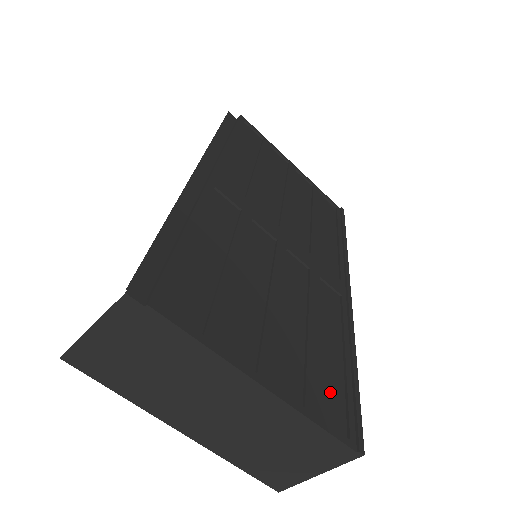
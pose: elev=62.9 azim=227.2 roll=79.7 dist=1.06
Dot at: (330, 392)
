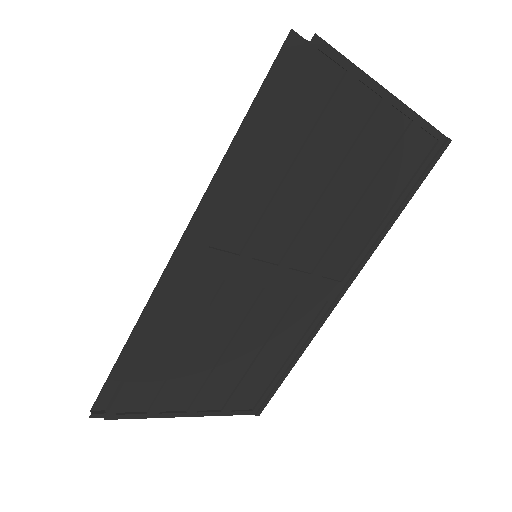
Dot at: (254, 389)
